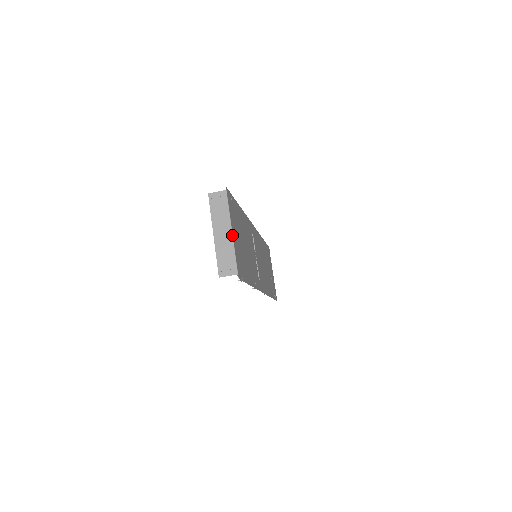
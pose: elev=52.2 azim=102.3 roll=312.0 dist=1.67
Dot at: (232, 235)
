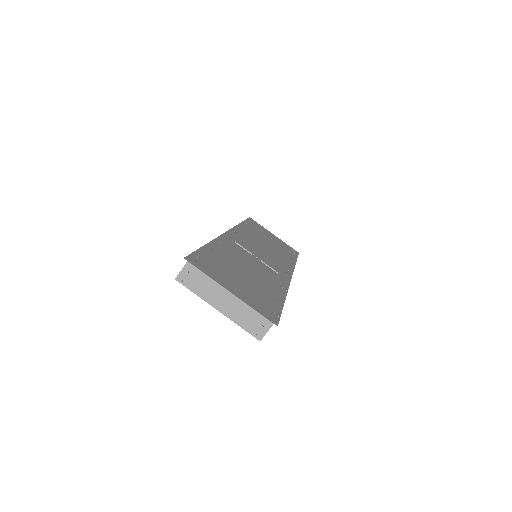
Dot at: (234, 296)
